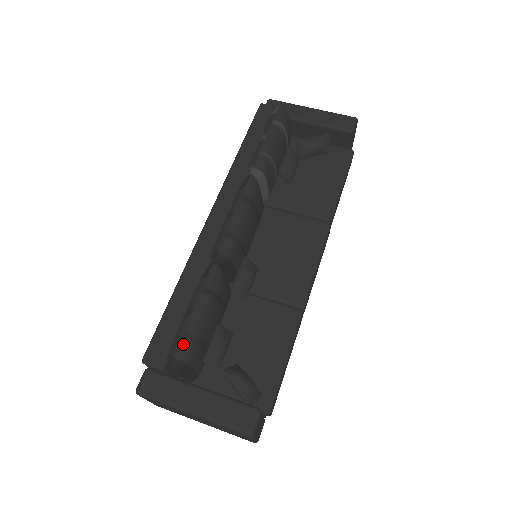
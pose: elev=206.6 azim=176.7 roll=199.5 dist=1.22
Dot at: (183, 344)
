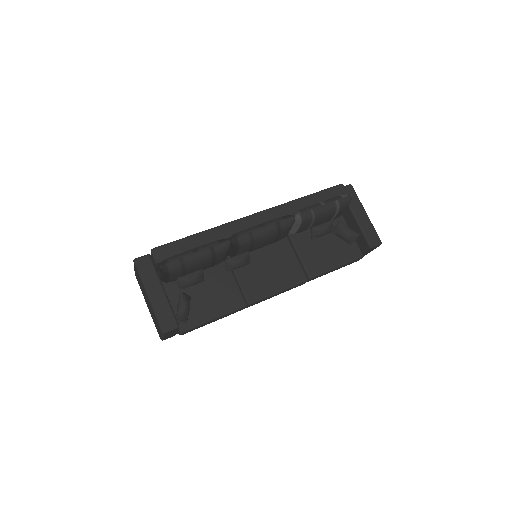
Dot at: (177, 262)
